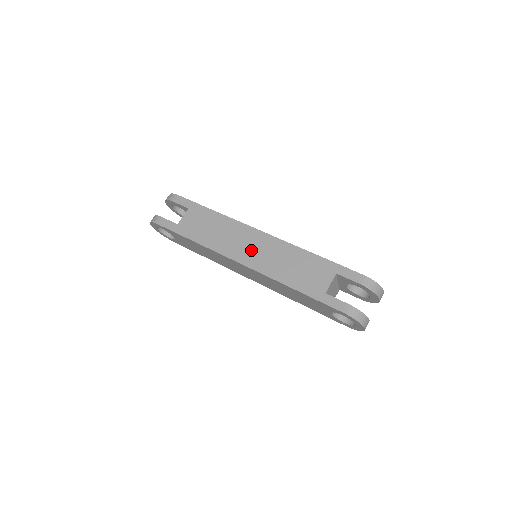
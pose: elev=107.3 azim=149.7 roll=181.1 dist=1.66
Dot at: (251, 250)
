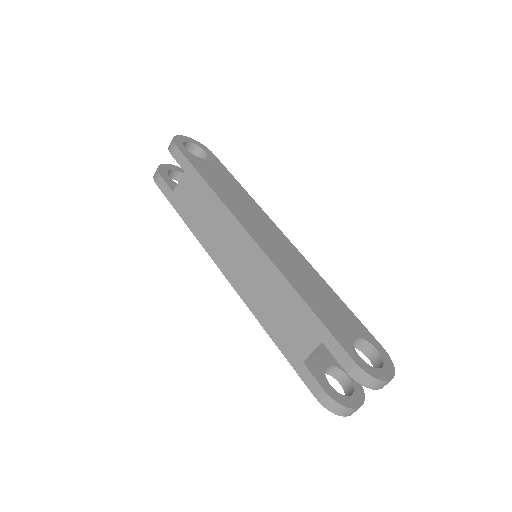
Dot at: (237, 262)
